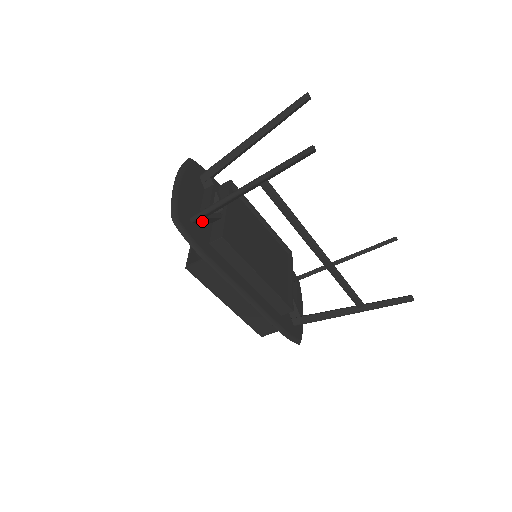
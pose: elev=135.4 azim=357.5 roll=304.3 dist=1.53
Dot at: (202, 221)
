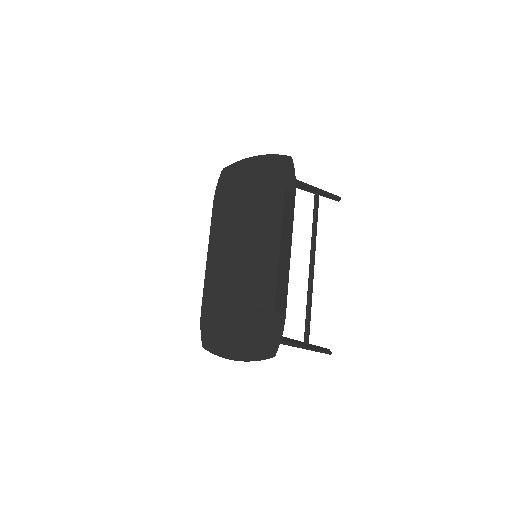
Dot at: occluded
